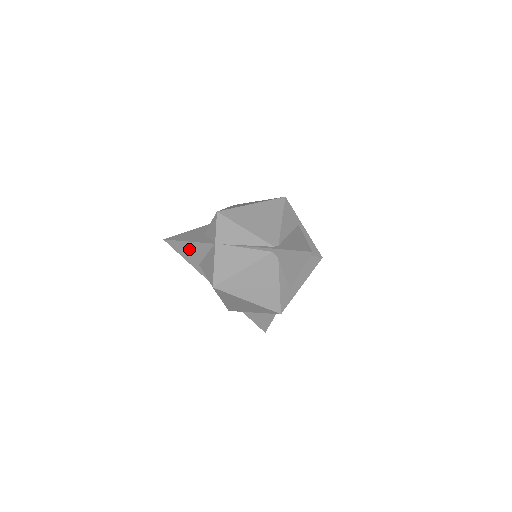
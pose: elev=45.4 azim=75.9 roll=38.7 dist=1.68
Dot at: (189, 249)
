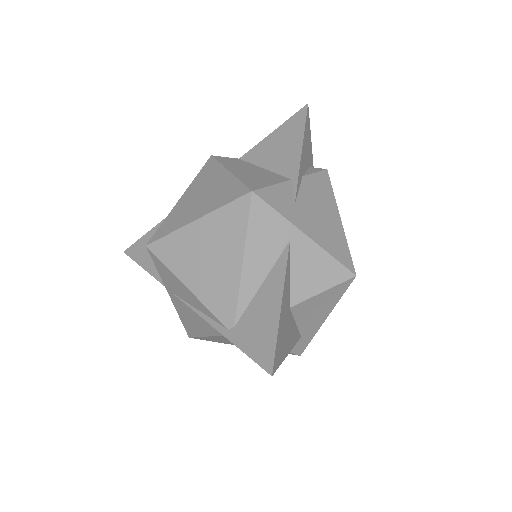
Dot at: occluded
